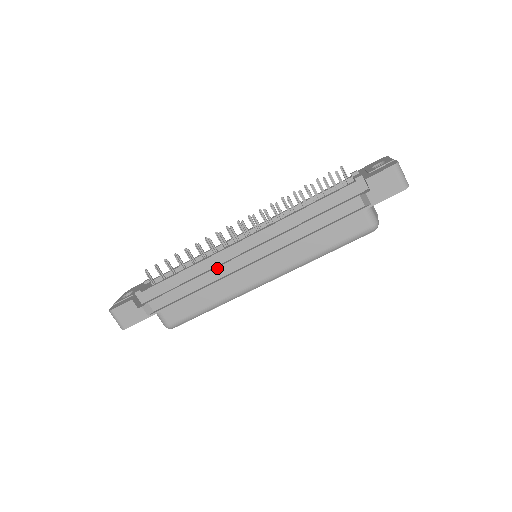
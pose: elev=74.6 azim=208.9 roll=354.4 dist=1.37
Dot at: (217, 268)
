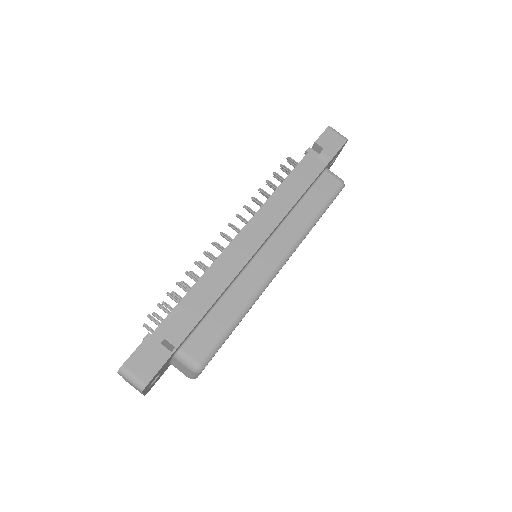
Dot at: (227, 266)
